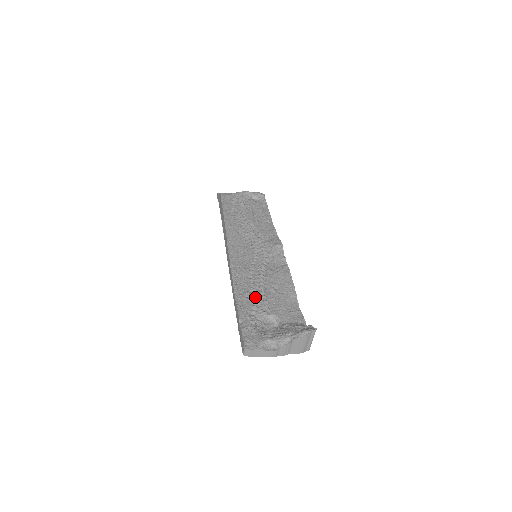
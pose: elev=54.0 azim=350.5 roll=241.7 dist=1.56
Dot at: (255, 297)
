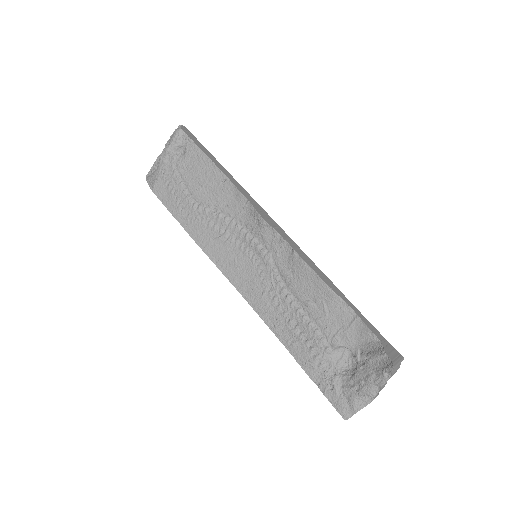
Dot at: (302, 334)
